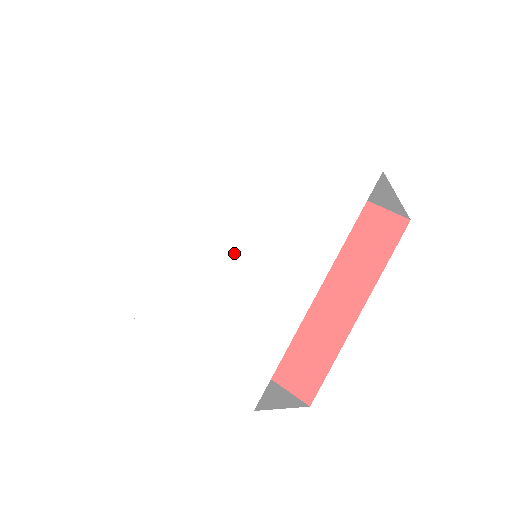
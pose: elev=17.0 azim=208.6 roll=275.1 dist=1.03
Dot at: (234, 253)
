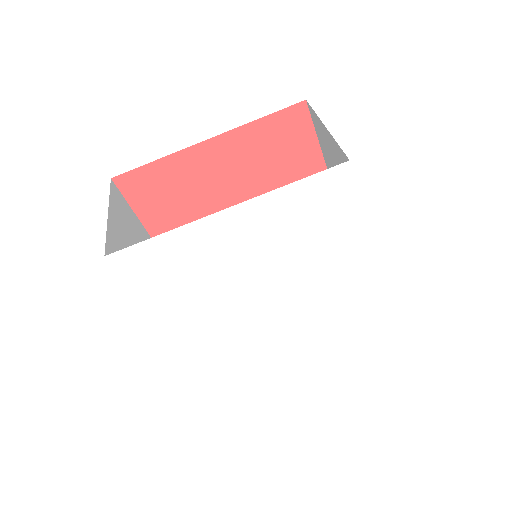
Dot at: (287, 295)
